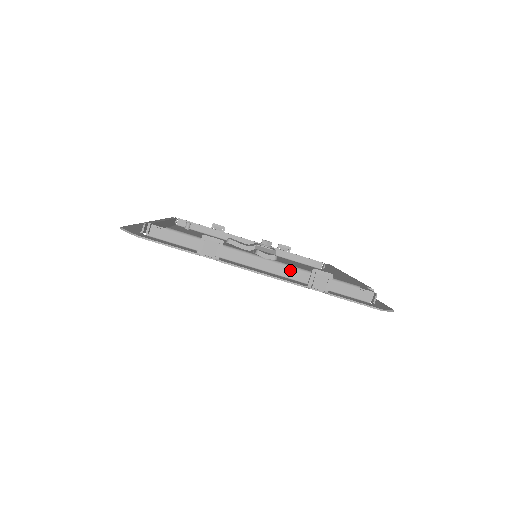
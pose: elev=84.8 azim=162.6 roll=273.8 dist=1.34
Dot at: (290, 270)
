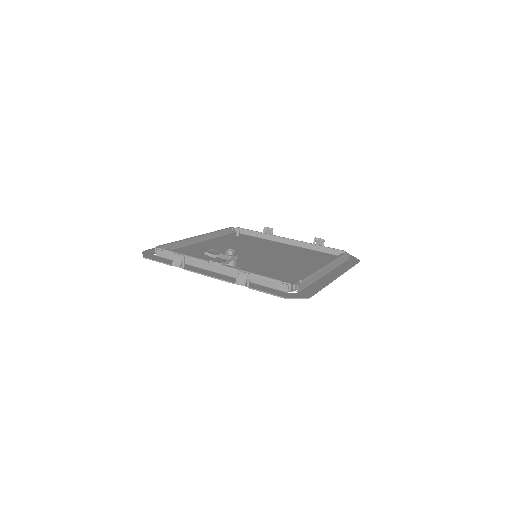
Dot at: (233, 271)
